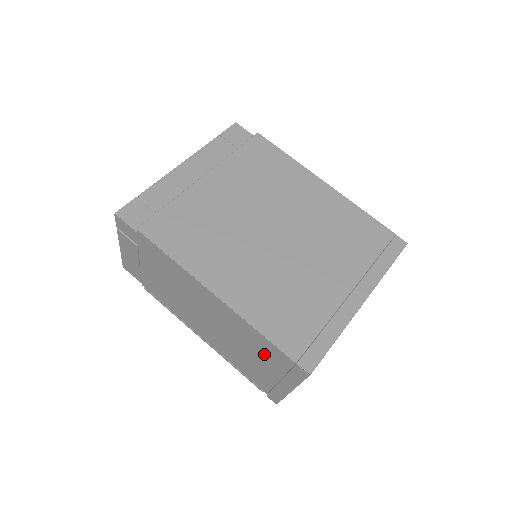
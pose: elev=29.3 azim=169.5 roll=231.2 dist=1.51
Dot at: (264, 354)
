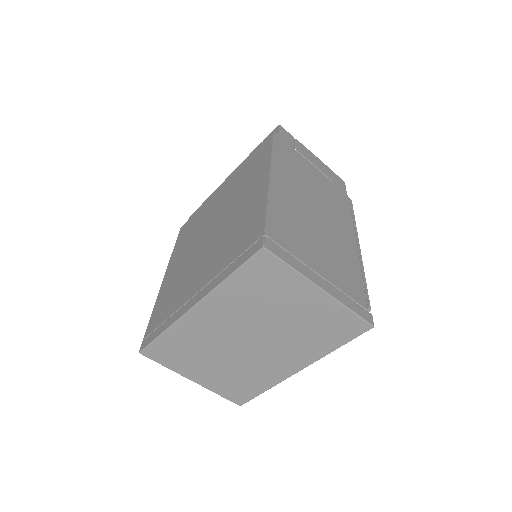
Dot at: occluded
